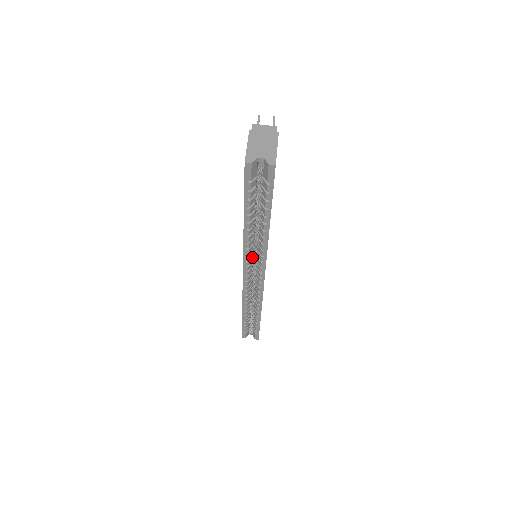
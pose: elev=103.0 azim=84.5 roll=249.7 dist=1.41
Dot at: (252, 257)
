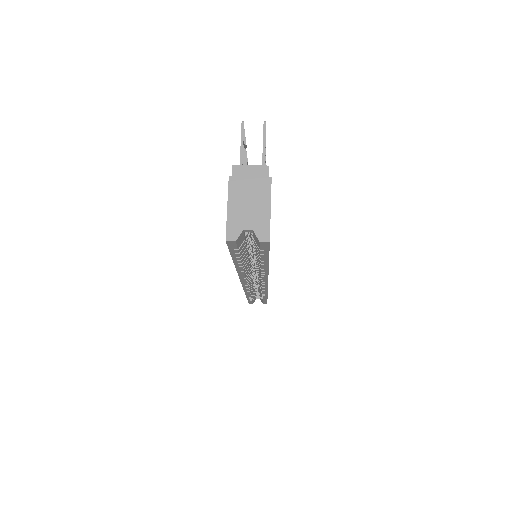
Dot at: (251, 273)
